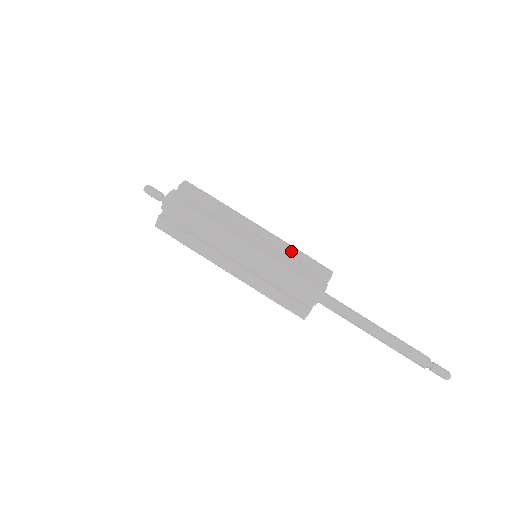
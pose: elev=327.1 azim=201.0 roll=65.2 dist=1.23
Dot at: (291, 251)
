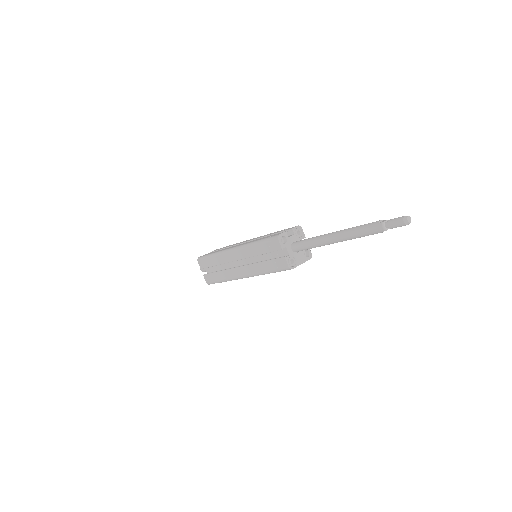
Dot at: occluded
